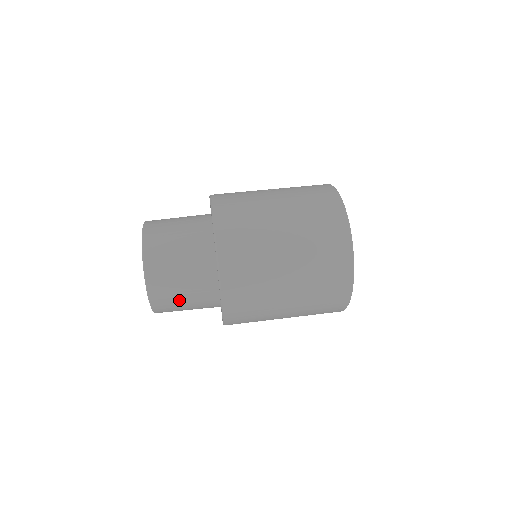
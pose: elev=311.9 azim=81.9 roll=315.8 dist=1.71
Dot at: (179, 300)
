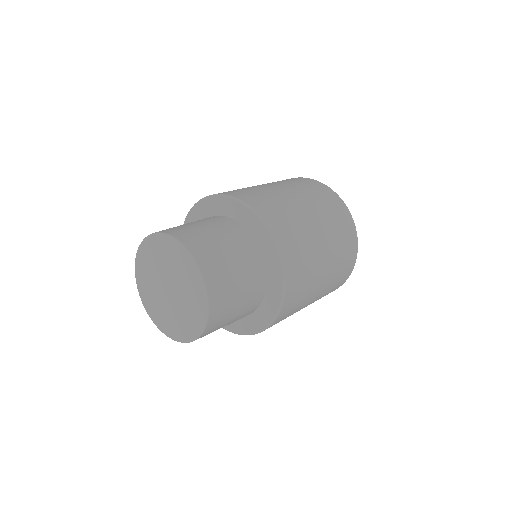
Dot at: (220, 249)
